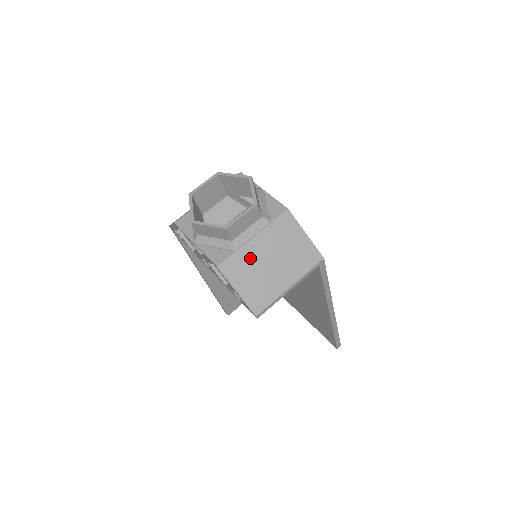
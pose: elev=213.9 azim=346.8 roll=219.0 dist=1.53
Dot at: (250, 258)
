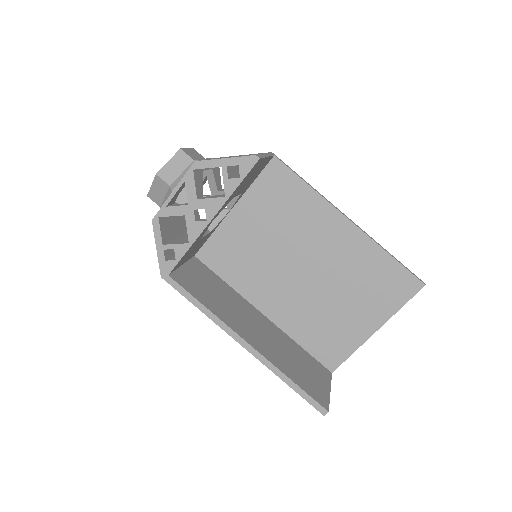
Dot at: occluded
